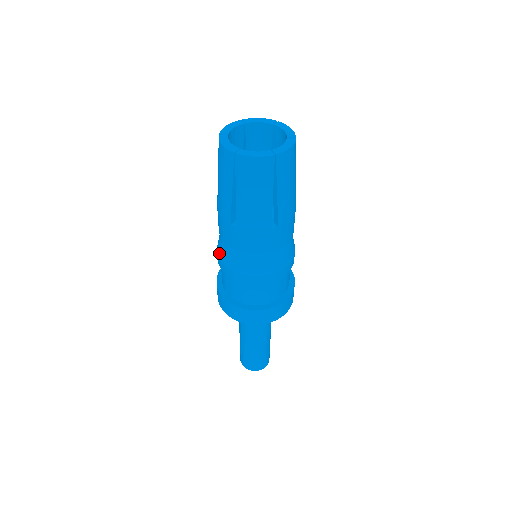
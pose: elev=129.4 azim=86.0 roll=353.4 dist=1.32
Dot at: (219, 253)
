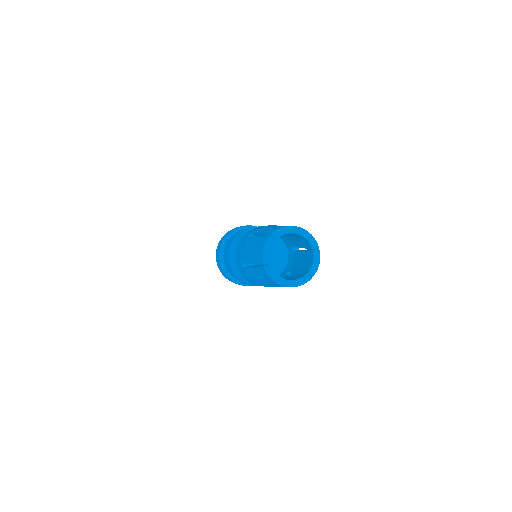
Dot at: (237, 276)
